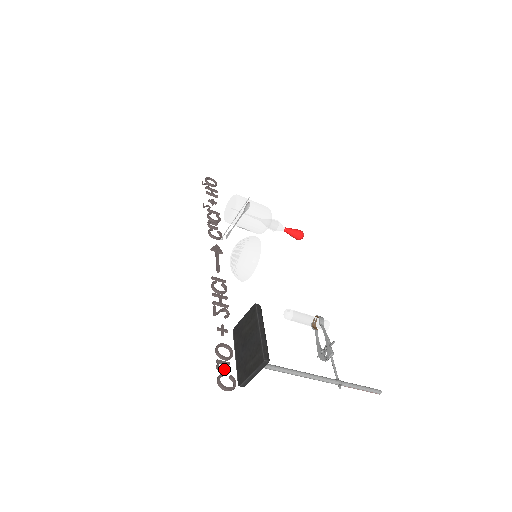
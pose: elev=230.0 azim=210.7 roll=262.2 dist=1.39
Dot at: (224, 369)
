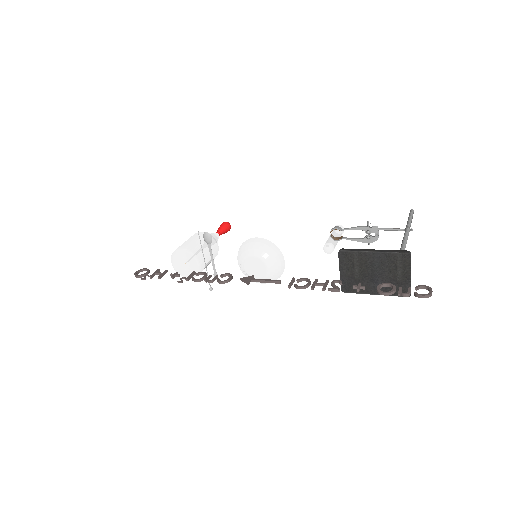
Dot at: (409, 291)
